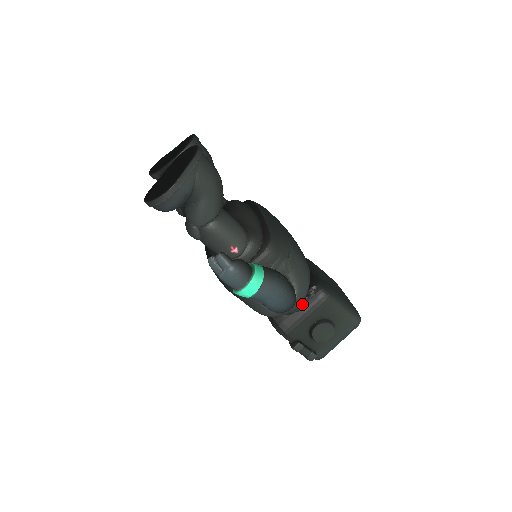
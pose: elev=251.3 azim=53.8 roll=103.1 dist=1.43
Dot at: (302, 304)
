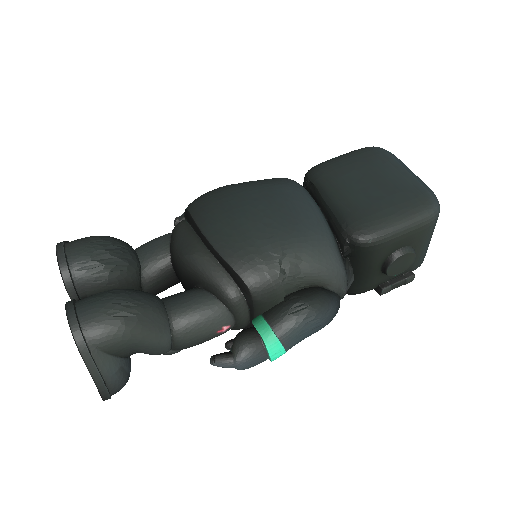
Dot at: (349, 273)
